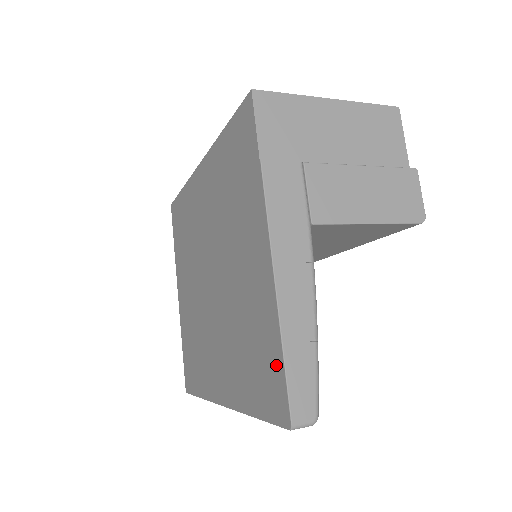
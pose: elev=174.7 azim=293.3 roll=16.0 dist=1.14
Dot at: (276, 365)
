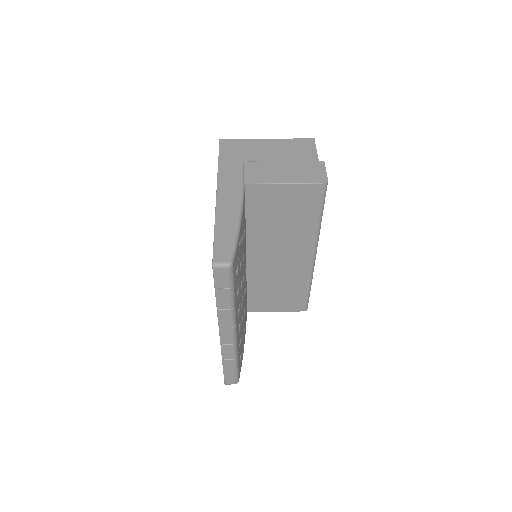
Dot at: occluded
